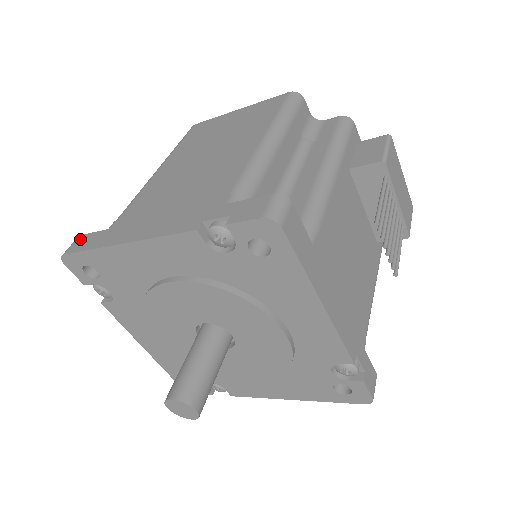
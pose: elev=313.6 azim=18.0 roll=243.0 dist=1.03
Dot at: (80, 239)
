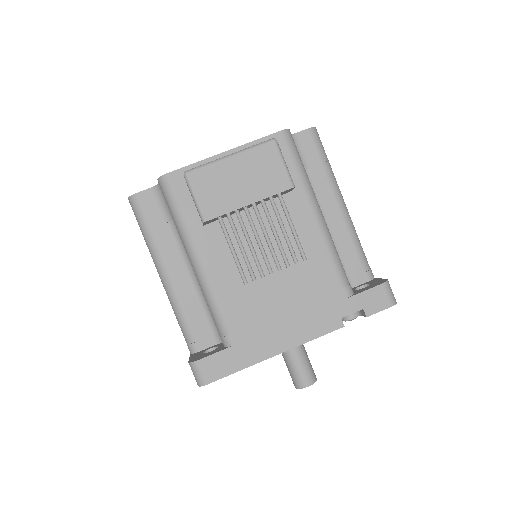
Dot at: occluded
